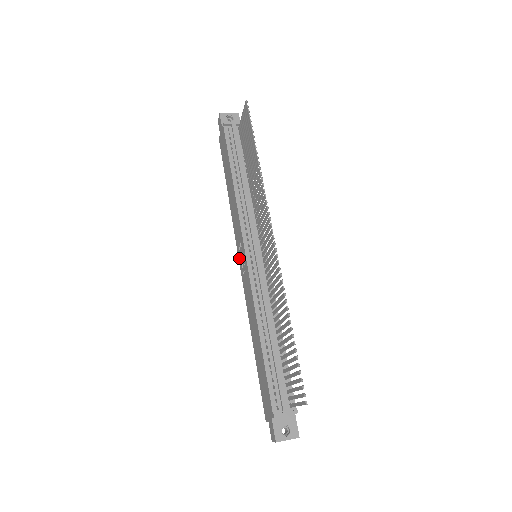
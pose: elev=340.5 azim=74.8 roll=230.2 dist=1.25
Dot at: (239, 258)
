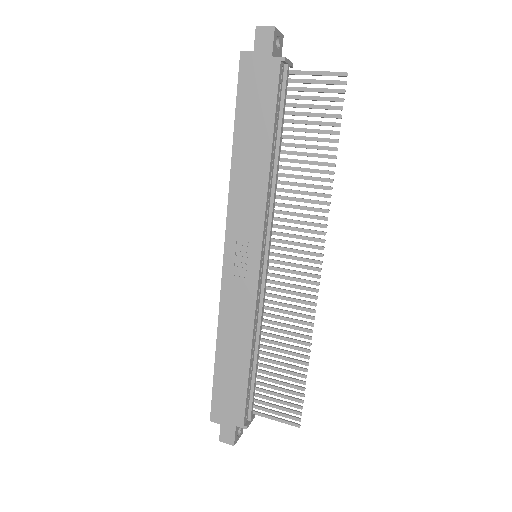
Dot at: (228, 247)
